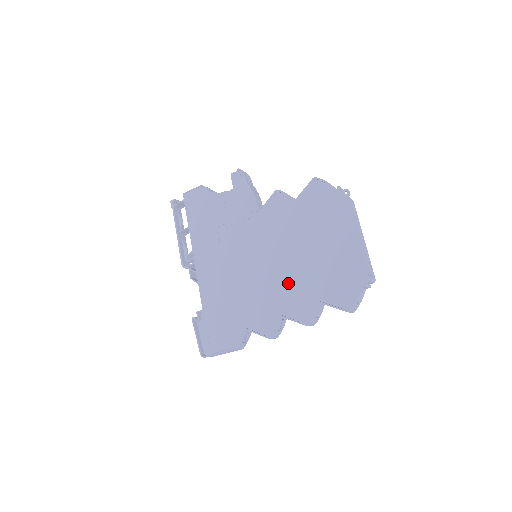
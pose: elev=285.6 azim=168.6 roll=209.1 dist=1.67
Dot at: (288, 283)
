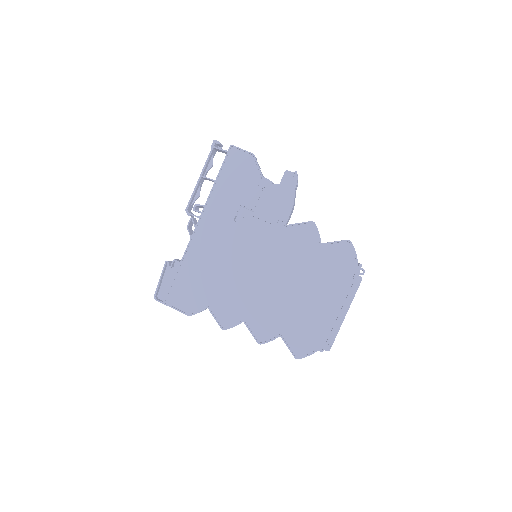
Dot at: (267, 302)
